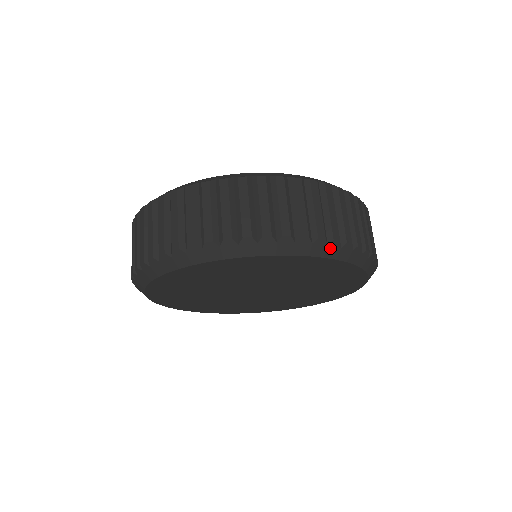
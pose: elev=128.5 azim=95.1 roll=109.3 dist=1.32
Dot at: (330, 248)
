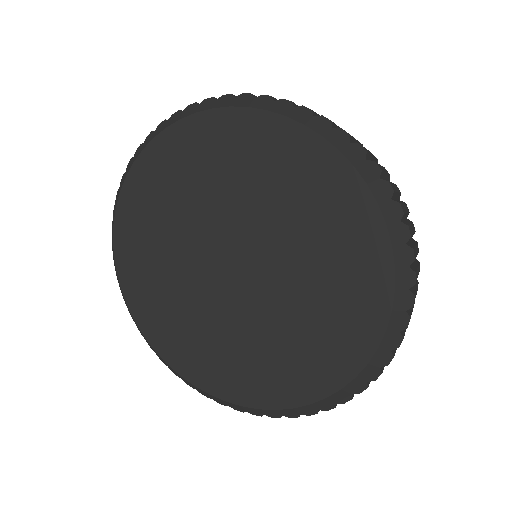
Dot at: (334, 133)
